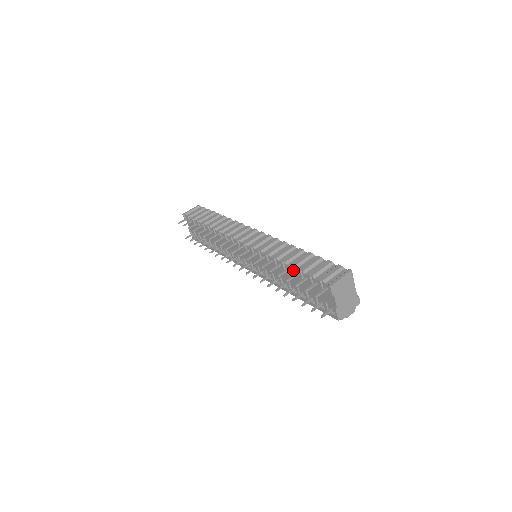
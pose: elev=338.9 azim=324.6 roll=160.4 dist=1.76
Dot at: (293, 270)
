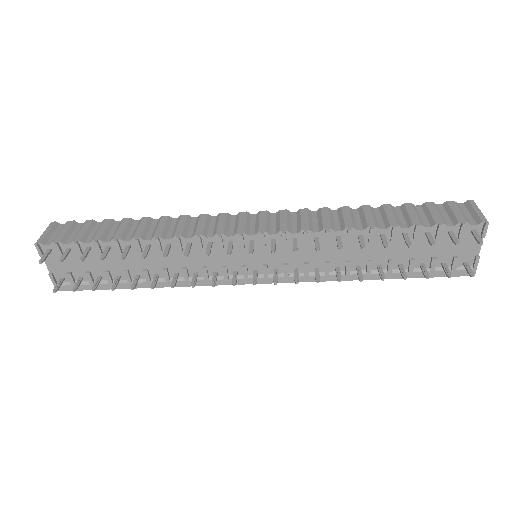
Dot at: (396, 232)
